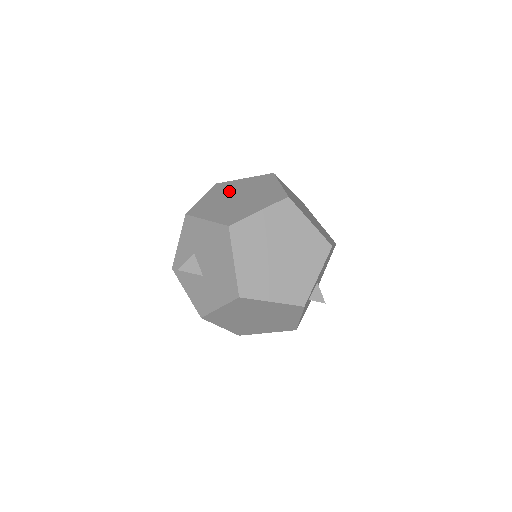
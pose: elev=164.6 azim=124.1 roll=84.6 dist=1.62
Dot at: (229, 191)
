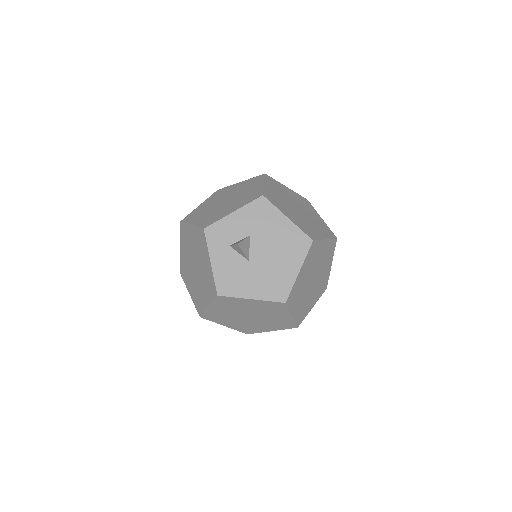
Dot at: (285, 194)
